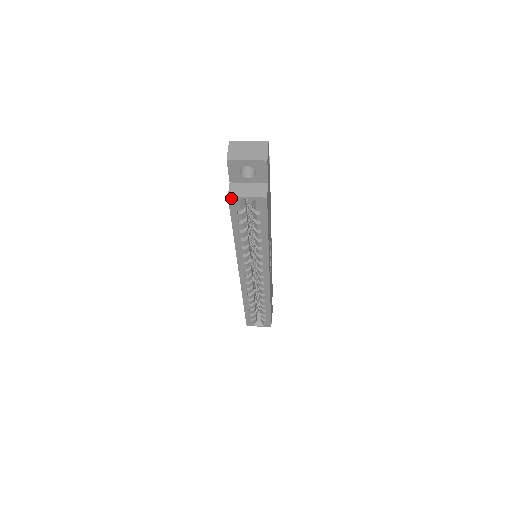
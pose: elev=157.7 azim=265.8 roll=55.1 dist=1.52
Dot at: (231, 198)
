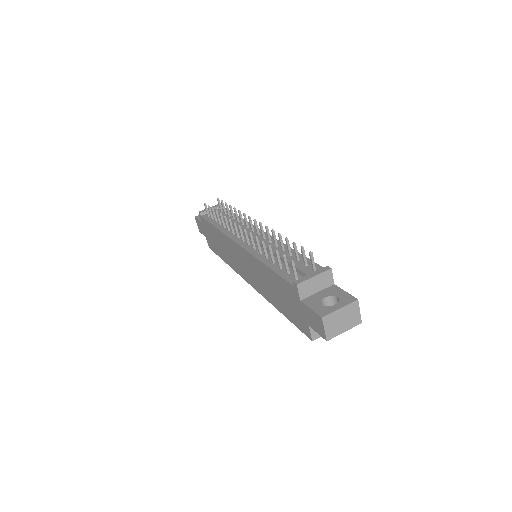
Dot at: (314, 339)
